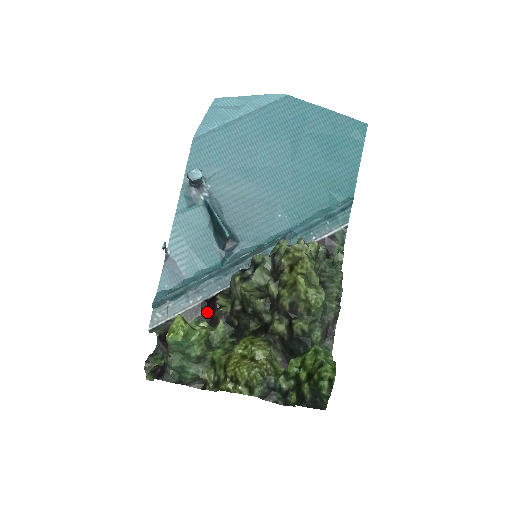
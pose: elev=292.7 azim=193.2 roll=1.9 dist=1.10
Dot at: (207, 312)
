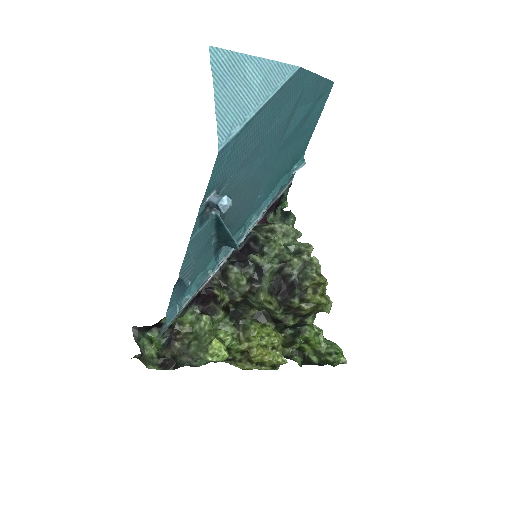
Dot at: (201, 302)
